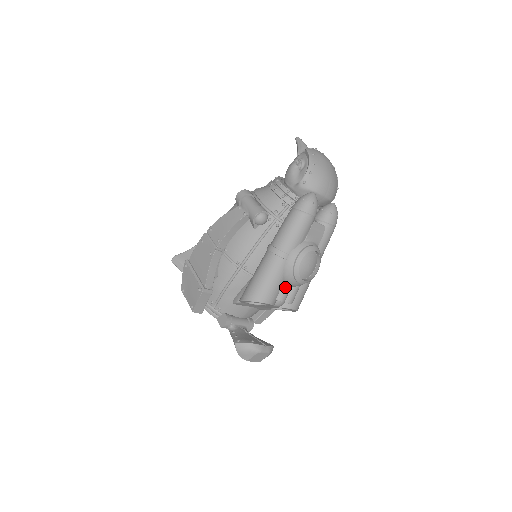
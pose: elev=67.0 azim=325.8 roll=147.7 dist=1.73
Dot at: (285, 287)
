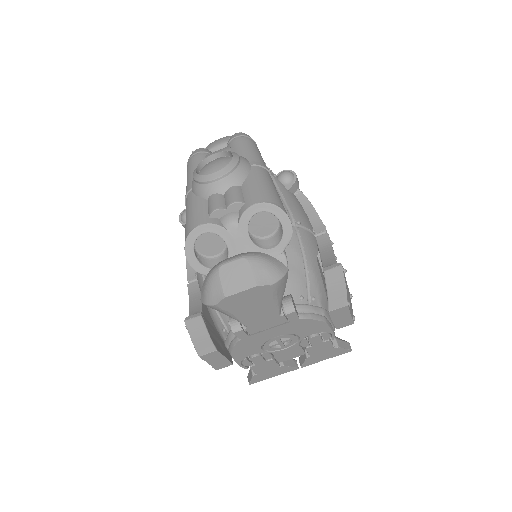
Dot at: (210, 201)
